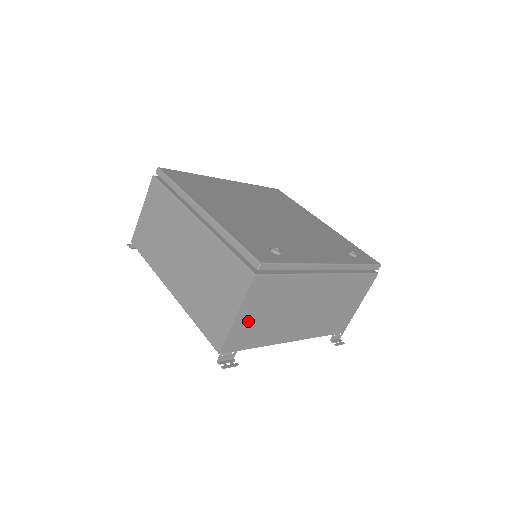
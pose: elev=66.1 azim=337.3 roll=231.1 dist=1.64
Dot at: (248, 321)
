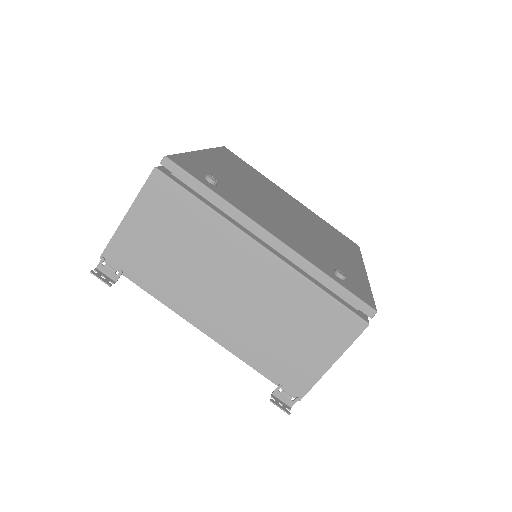
Dot at: (141, 236)
